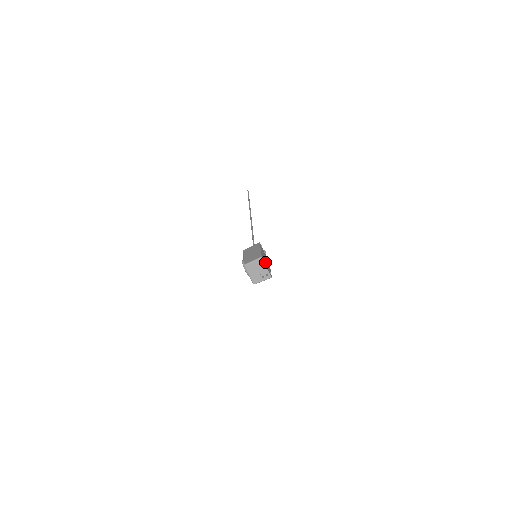
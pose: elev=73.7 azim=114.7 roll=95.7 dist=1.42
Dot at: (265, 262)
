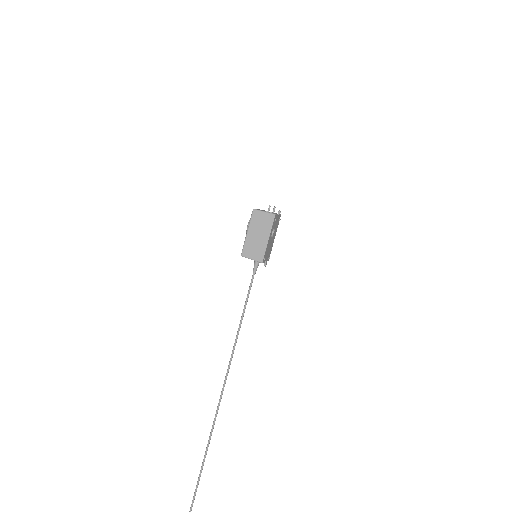
Dot at: (277, 223)
